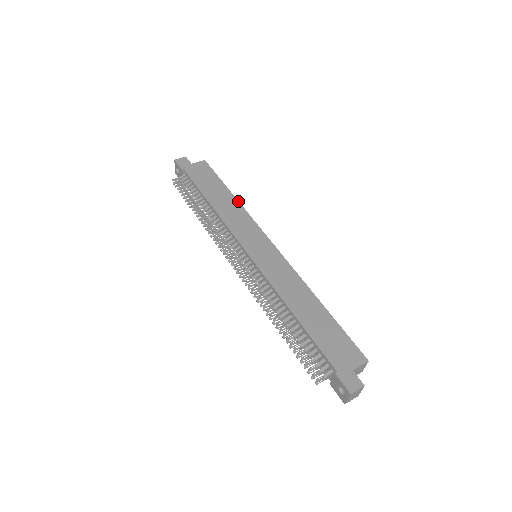
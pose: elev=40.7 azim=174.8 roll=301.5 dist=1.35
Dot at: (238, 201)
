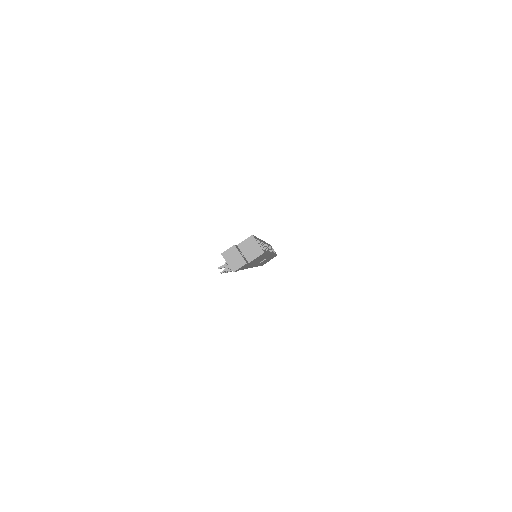
Dot at: occluded
